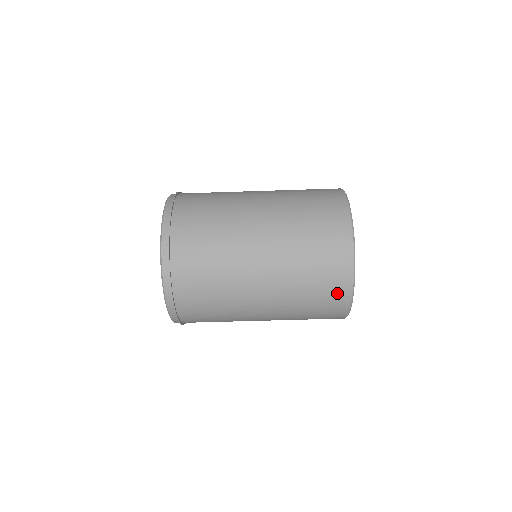
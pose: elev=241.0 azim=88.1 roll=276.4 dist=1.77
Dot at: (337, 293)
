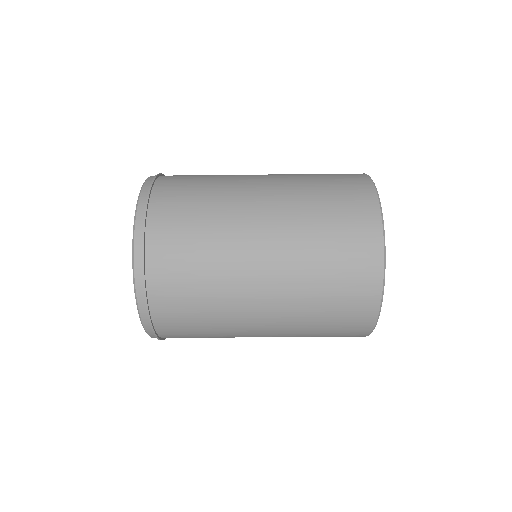
Dot at: (363, 244)
